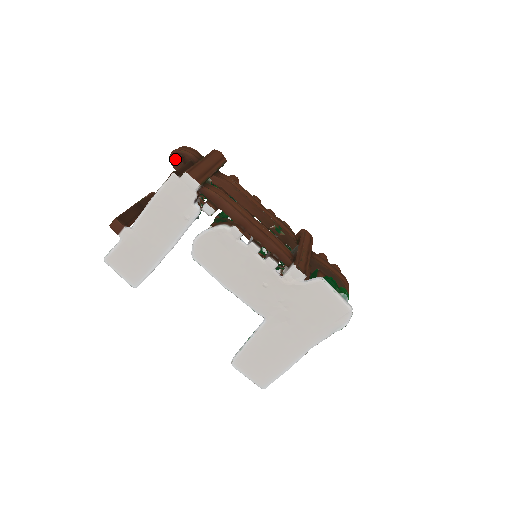
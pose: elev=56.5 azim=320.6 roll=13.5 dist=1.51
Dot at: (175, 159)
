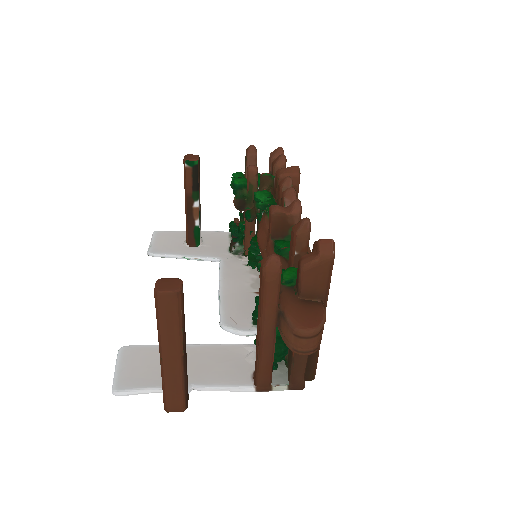
Dot at: occluded
